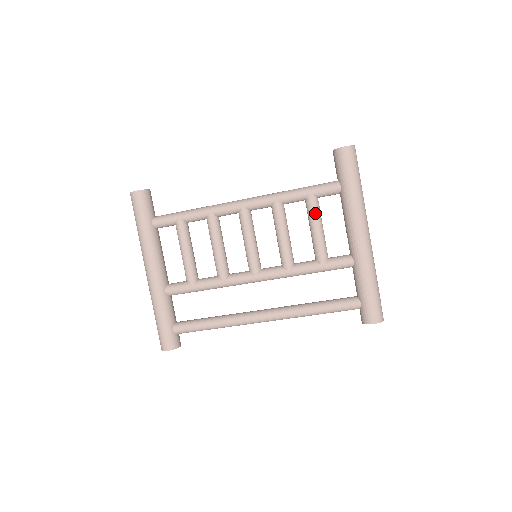
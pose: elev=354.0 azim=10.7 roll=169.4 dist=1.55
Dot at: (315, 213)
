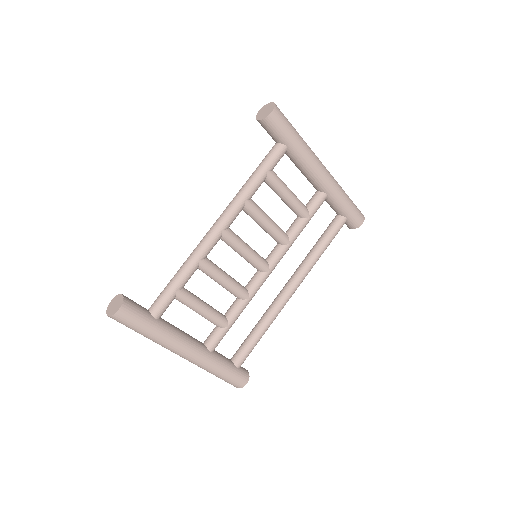
Dot at: (281, 184)
